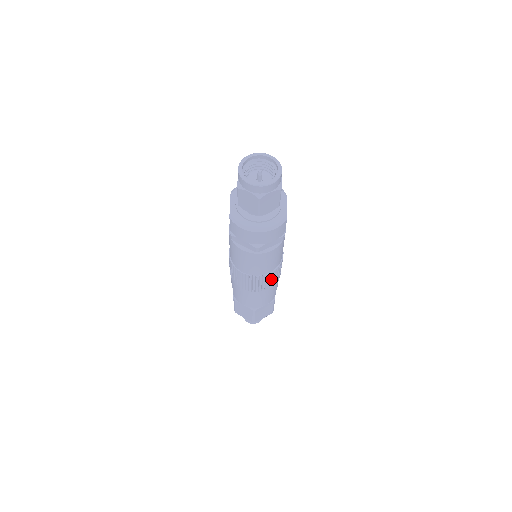
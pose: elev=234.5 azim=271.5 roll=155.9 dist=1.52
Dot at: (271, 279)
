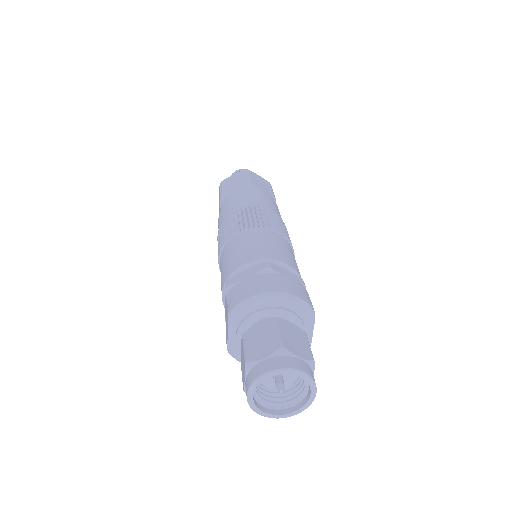
Dot at: occluded
